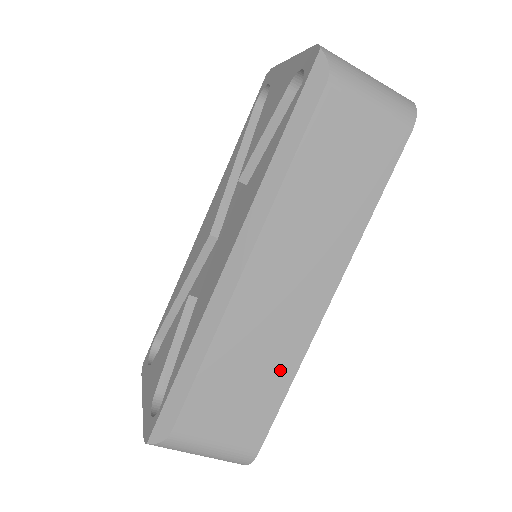
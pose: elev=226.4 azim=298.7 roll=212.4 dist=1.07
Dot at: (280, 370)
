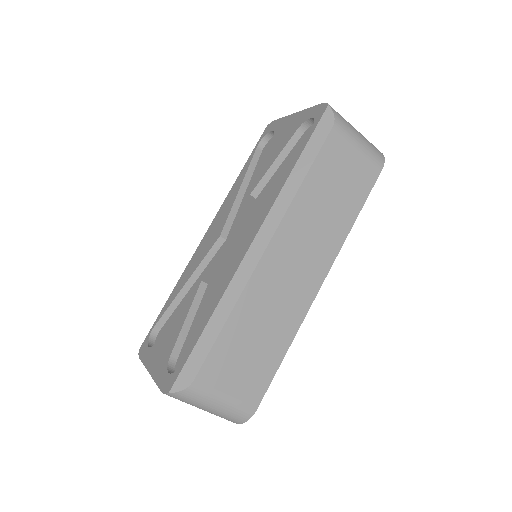
Dot at: (281, 337)
